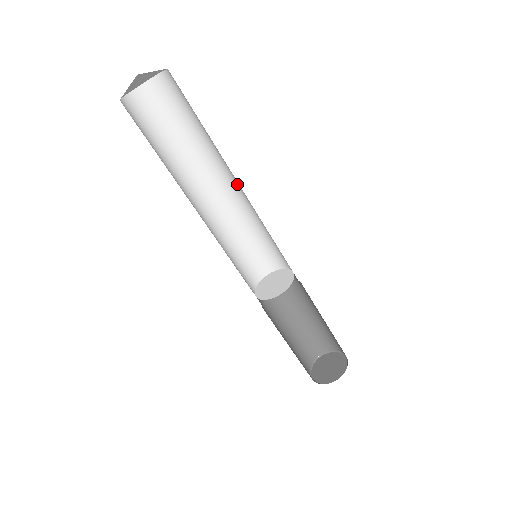
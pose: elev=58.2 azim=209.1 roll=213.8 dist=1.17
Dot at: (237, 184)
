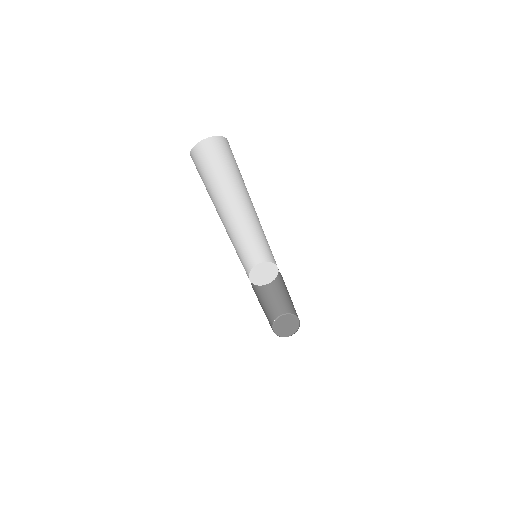
Dot at: (255, 212)
